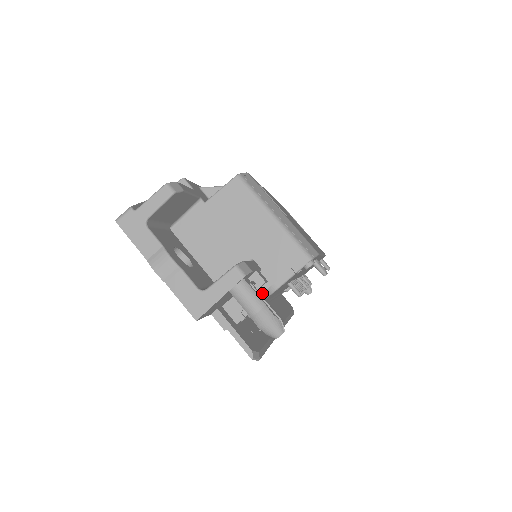
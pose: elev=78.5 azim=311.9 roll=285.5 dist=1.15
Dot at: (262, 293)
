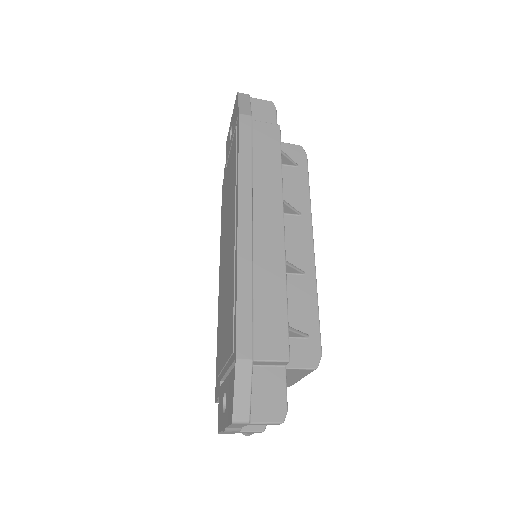
Dot at: occluded
